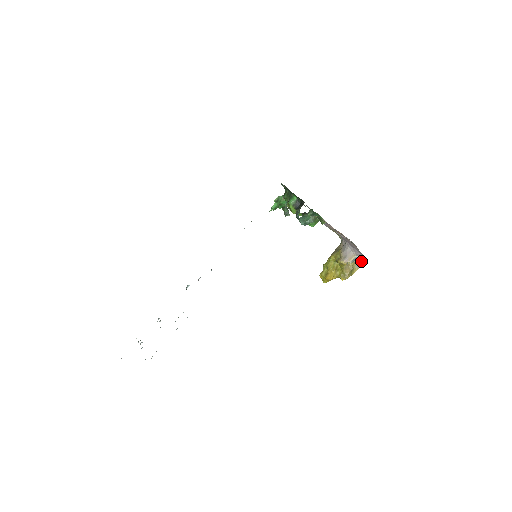
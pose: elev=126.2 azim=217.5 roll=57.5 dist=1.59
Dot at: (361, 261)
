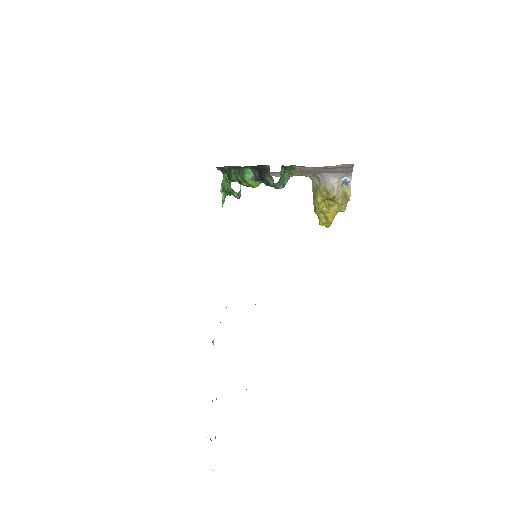
Dot at: (349, 180)
